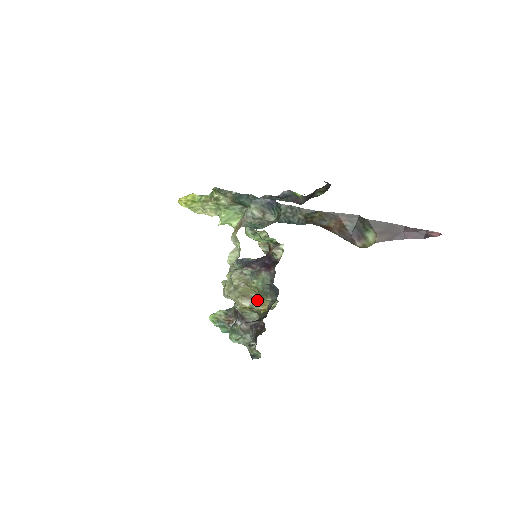
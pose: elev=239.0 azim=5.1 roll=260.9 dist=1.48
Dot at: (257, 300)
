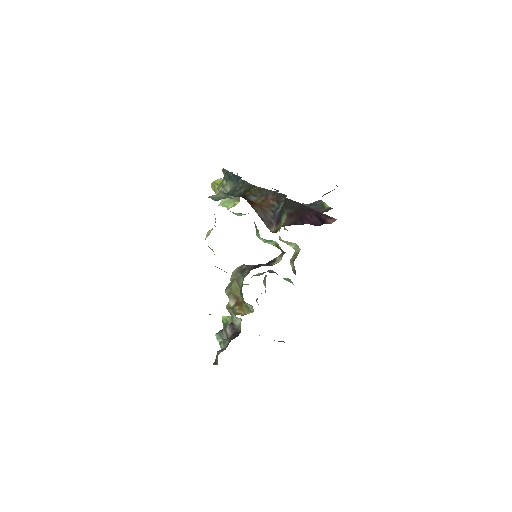
Dot at: (240, 302)
